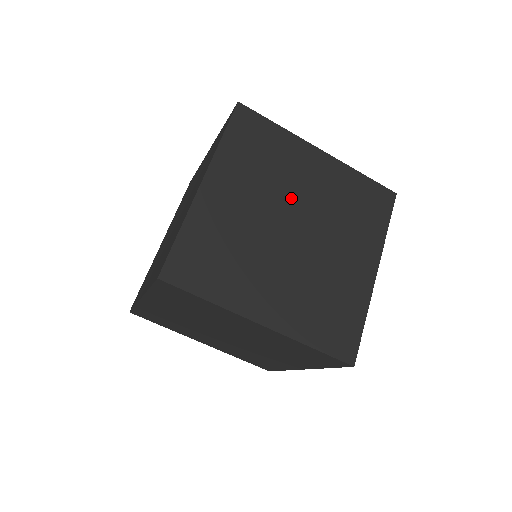
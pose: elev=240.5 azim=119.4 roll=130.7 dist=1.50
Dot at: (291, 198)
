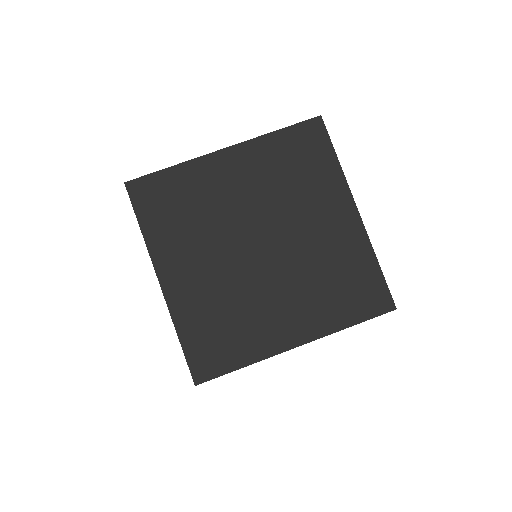
Dot at: occluded
